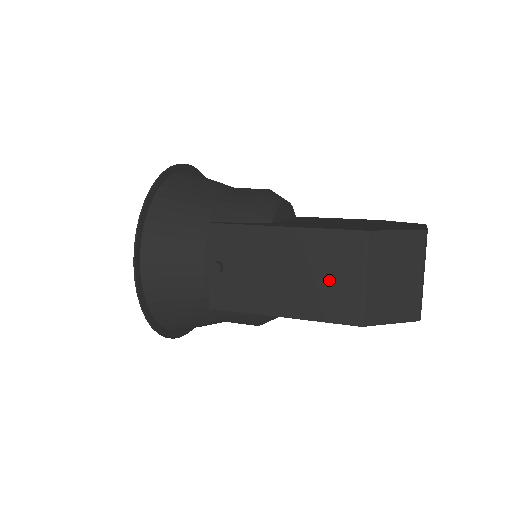
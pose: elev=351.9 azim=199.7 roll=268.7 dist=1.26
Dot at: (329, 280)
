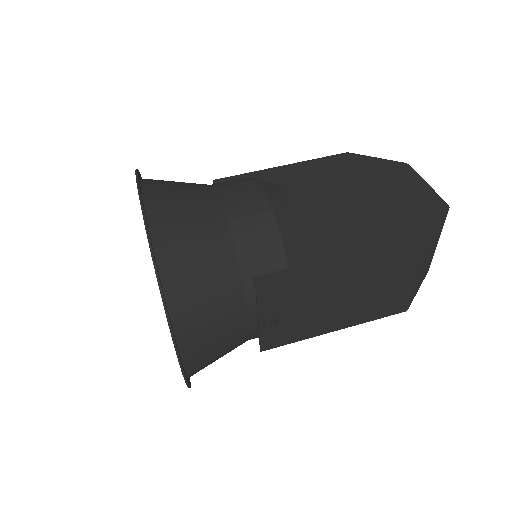
Dot at: (385, 293)
